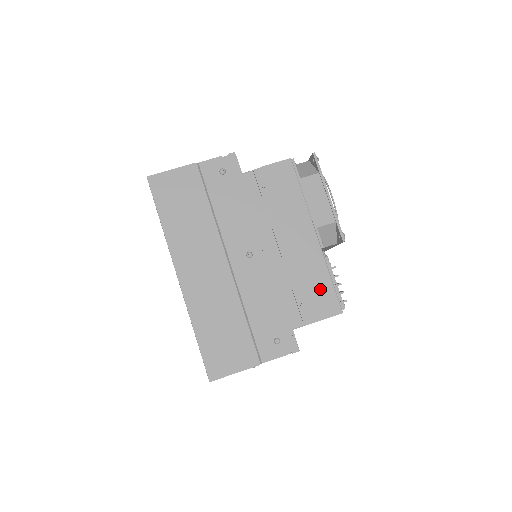
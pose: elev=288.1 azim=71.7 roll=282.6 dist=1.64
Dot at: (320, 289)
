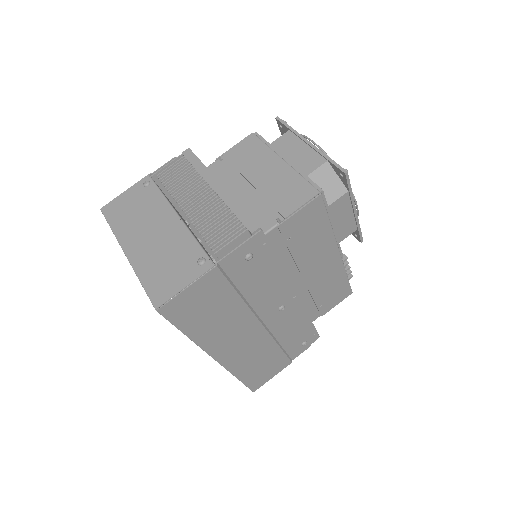
Dot at: (337, 288)
